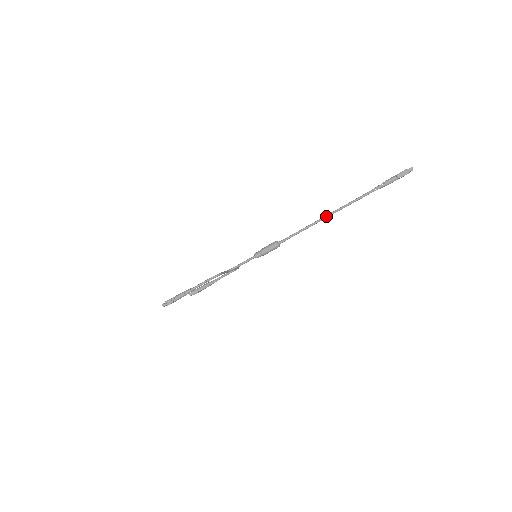
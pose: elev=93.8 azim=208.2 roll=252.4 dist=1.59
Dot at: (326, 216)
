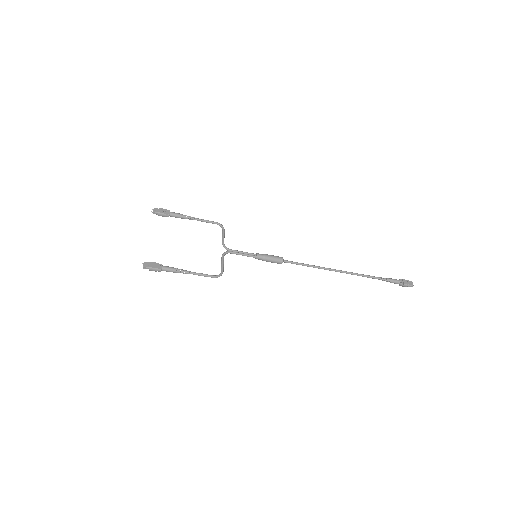
Dot at: (335, 271)
